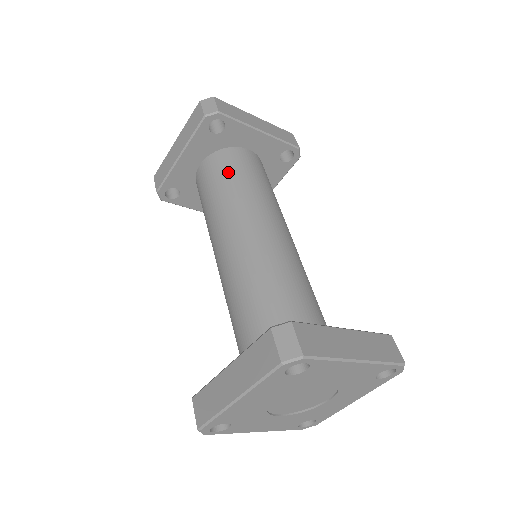
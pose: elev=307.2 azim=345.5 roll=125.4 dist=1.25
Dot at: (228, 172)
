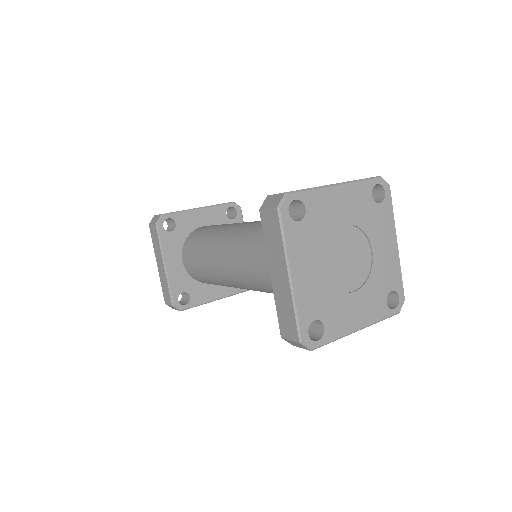
Dot at: (198, 239)
